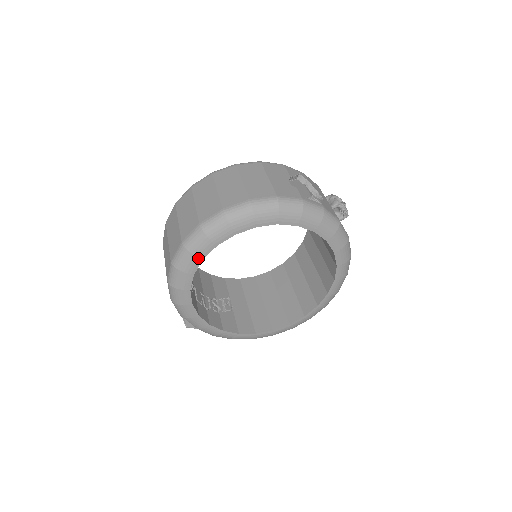
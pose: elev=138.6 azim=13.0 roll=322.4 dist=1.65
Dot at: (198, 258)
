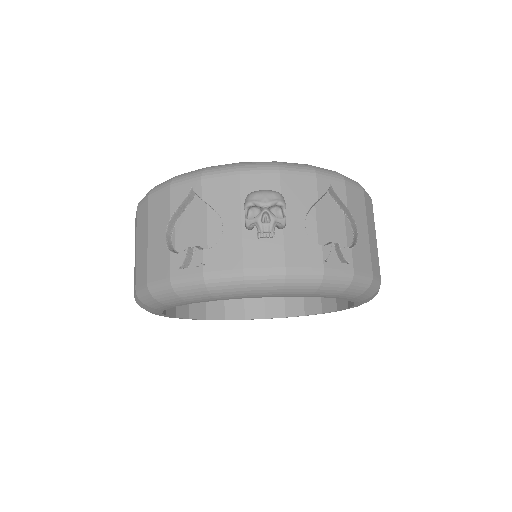
Dot at: (171, 317)
